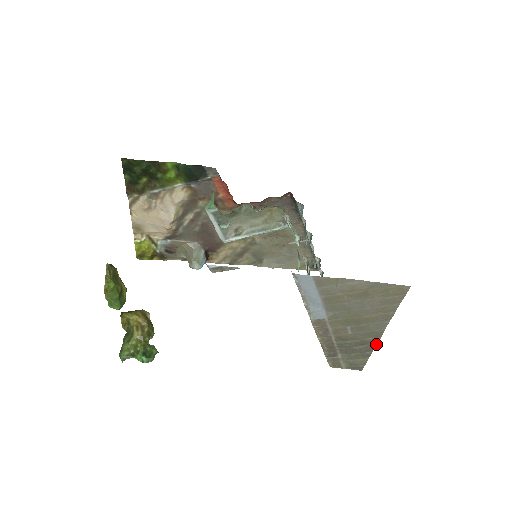
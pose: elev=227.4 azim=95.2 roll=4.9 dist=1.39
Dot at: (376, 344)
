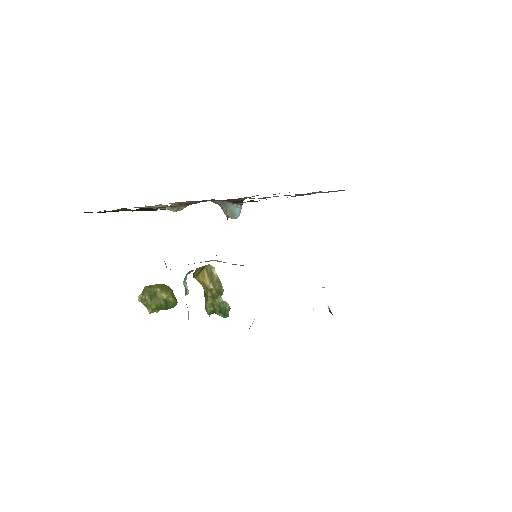
Dot at: occluded
